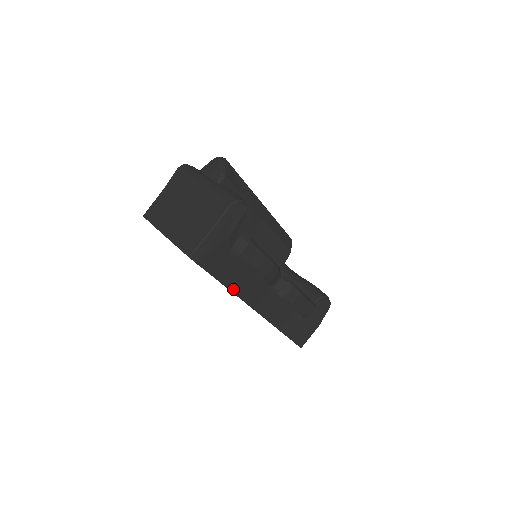
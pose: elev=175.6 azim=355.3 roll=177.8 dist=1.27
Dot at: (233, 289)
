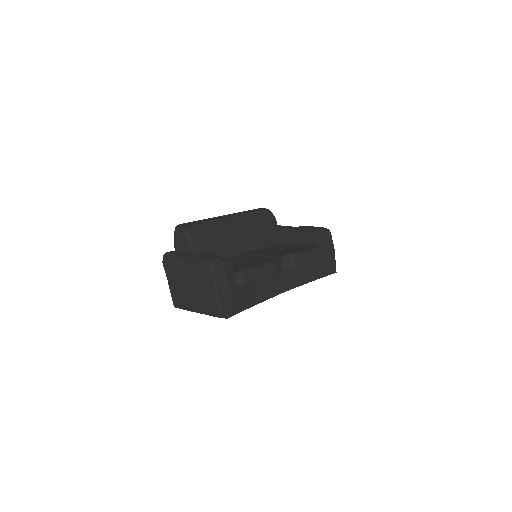
Dot at: (261, 300)
